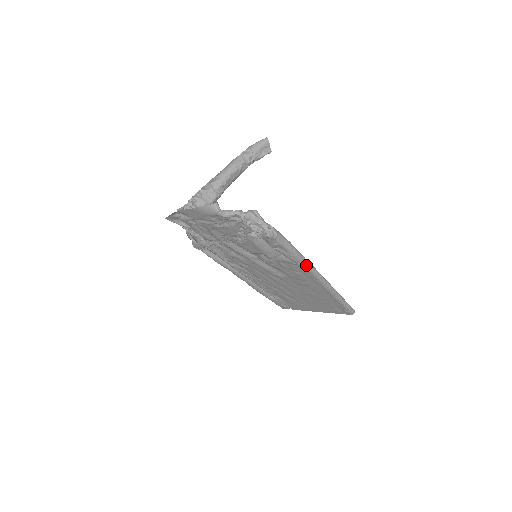
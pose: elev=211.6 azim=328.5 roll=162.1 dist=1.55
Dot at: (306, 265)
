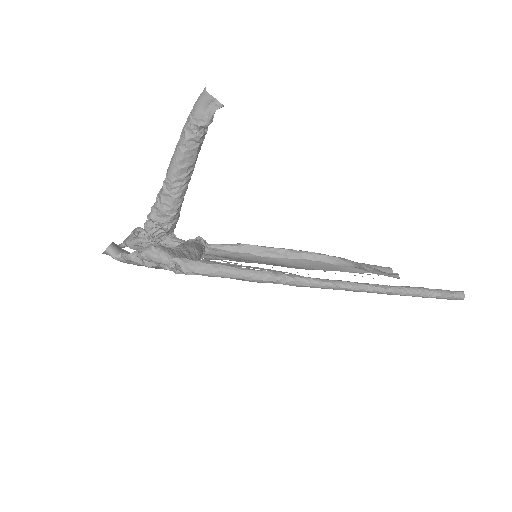
Dot at: (283, 283)
